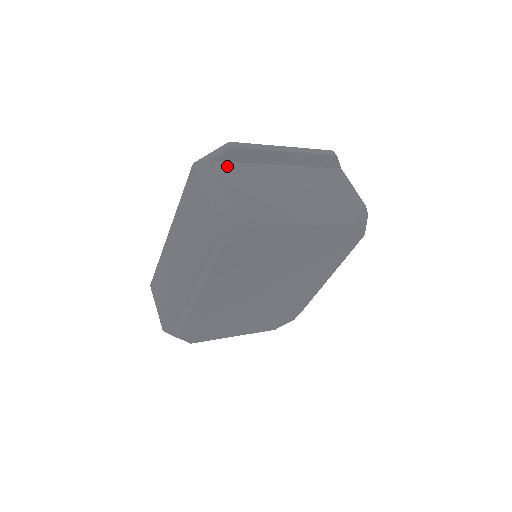
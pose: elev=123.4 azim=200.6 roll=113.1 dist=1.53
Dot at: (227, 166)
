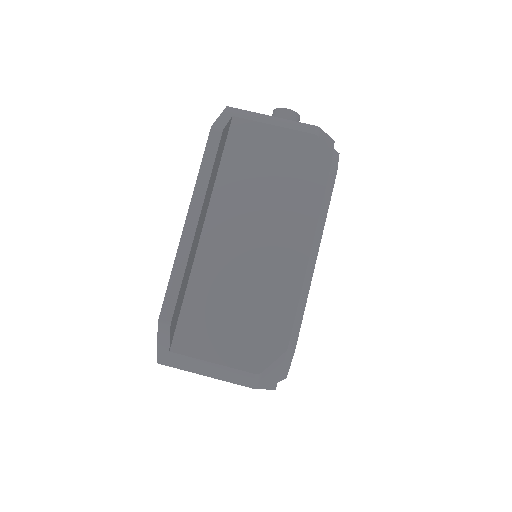
Dot at: (185, 329)
